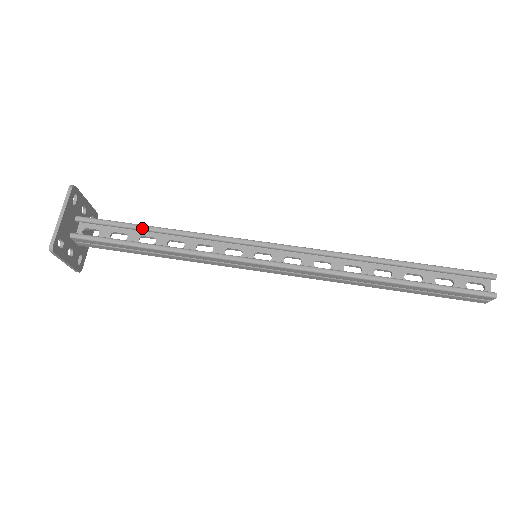
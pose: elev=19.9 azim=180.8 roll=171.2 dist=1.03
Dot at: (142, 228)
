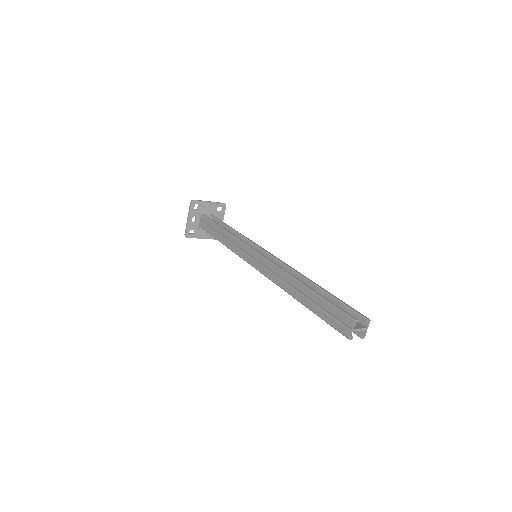
Dot at: (228, 226)
